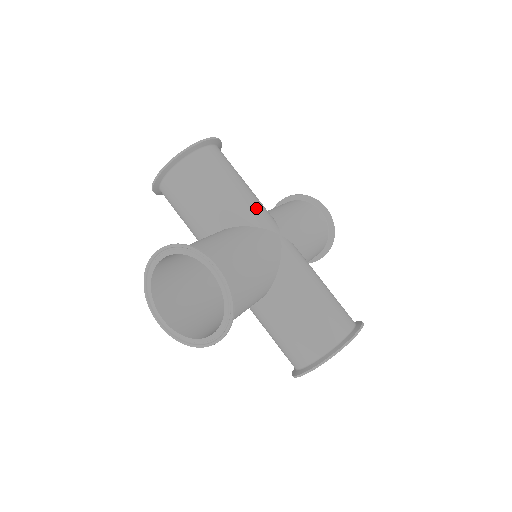
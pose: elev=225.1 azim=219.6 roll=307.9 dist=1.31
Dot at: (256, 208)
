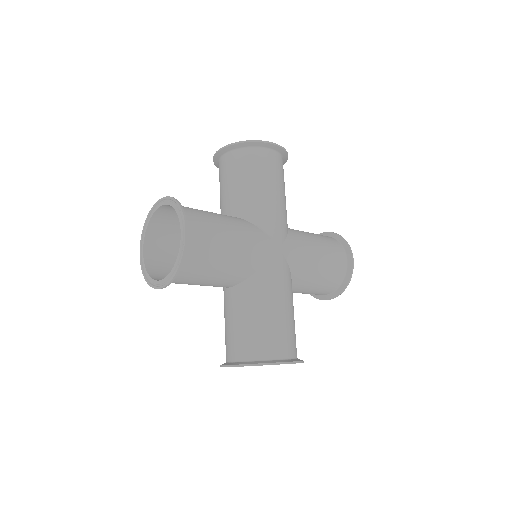
Dot at: (273, 216)
